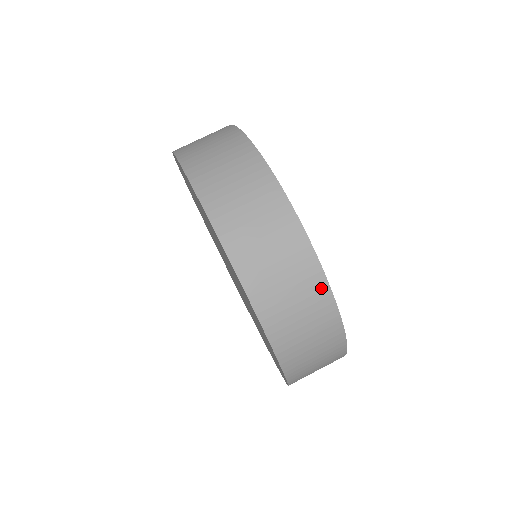
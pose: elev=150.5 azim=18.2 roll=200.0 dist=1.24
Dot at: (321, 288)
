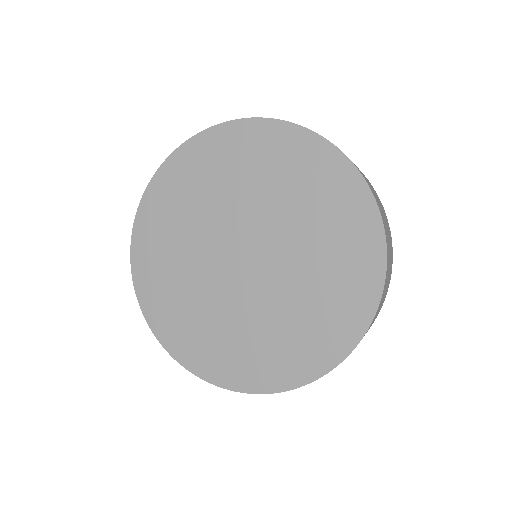
Dot at: (378, 197)
